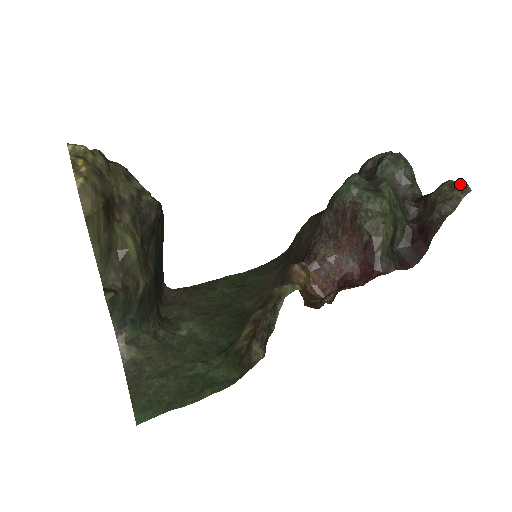
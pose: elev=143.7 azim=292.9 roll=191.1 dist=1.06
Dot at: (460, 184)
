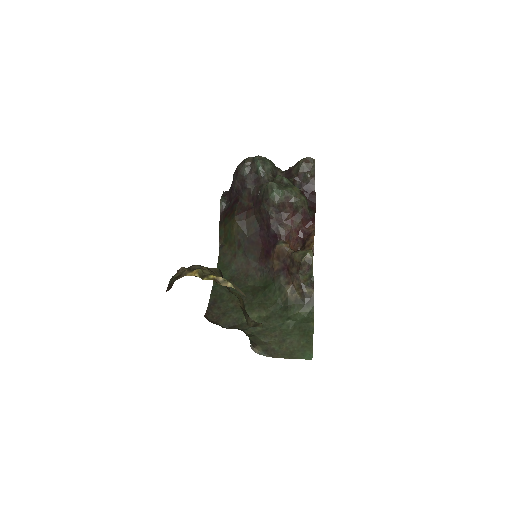
Dot at: (309, 159)
